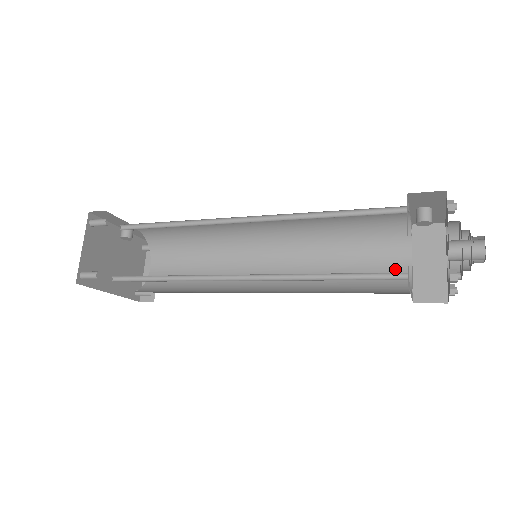
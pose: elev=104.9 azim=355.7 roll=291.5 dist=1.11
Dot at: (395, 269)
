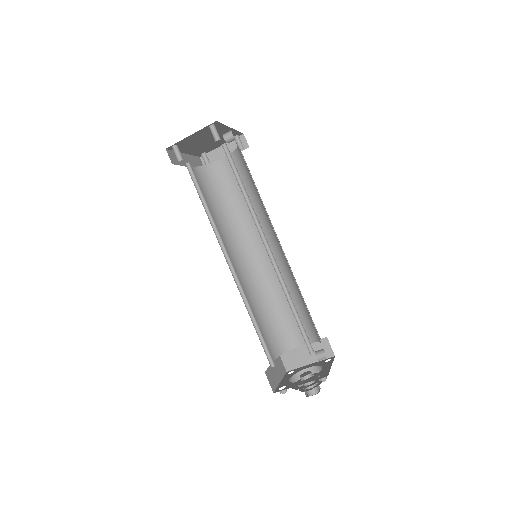
Dot at: (294, 337)
